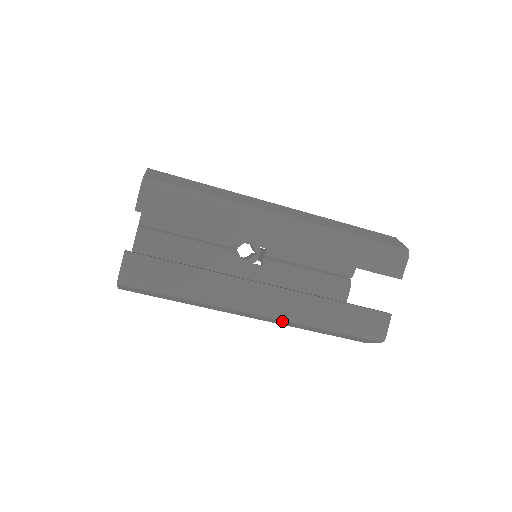
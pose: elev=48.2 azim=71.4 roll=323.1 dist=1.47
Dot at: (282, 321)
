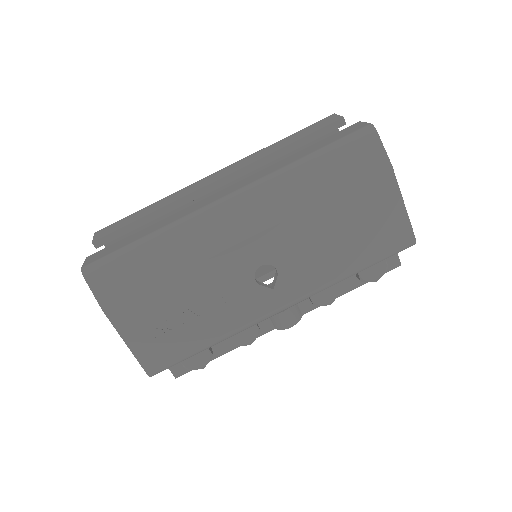
Dot at: (261, 193)
